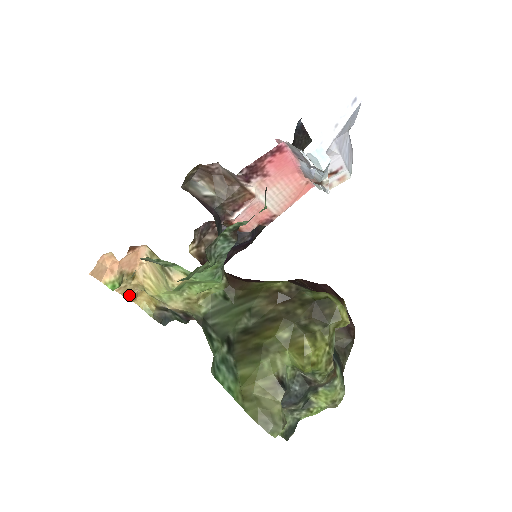
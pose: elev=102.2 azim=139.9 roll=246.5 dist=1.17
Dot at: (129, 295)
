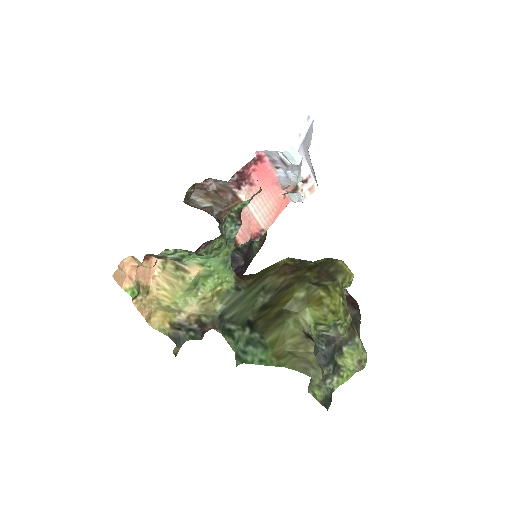
Dot at: (144, 313)
